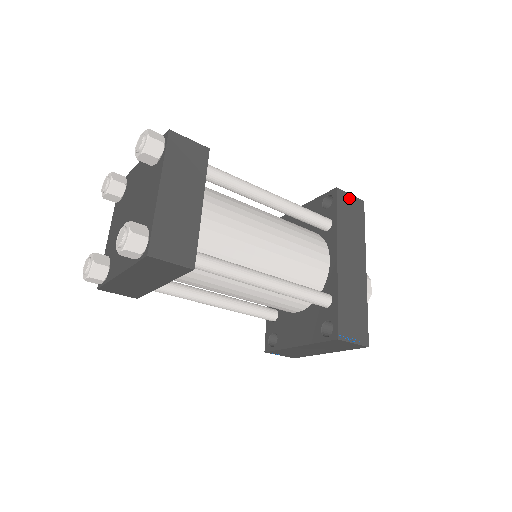
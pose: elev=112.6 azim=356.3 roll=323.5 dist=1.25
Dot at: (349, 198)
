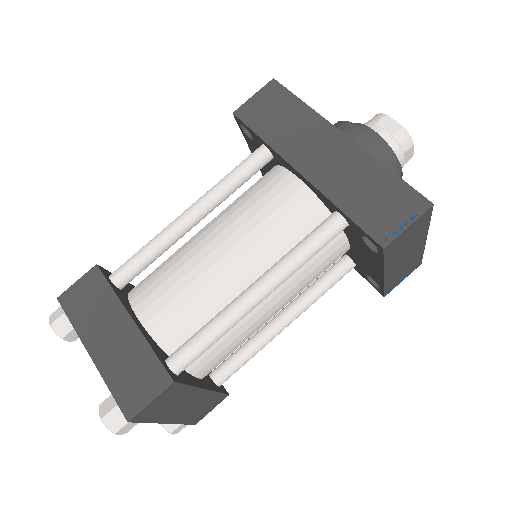
Dot at: (255, 102)
